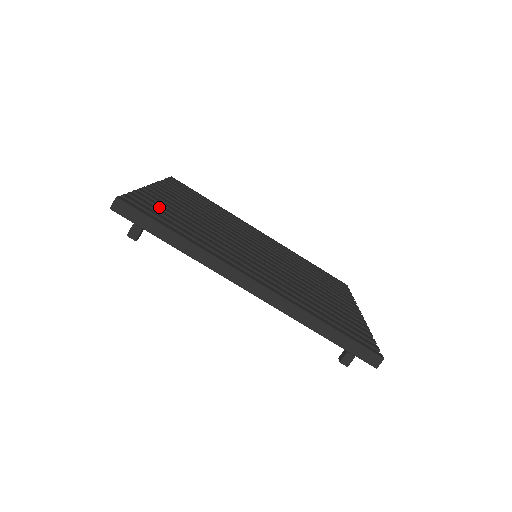
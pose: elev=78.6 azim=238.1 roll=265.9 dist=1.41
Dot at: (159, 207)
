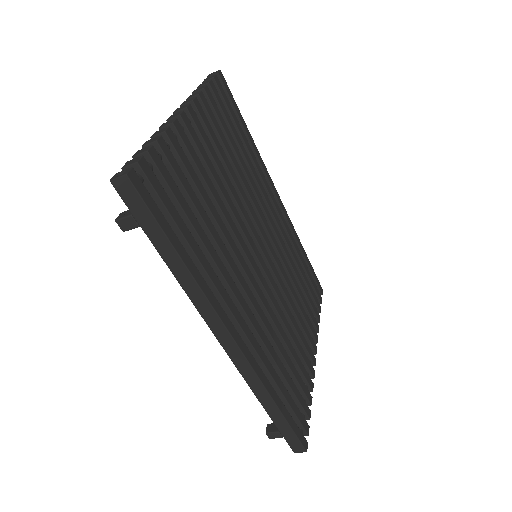
Dot at: (179, 180)
